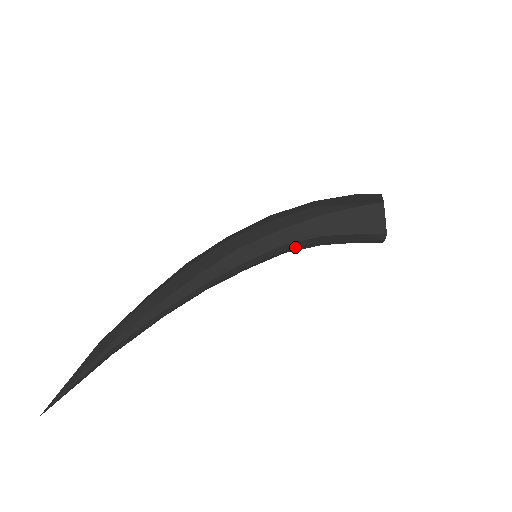
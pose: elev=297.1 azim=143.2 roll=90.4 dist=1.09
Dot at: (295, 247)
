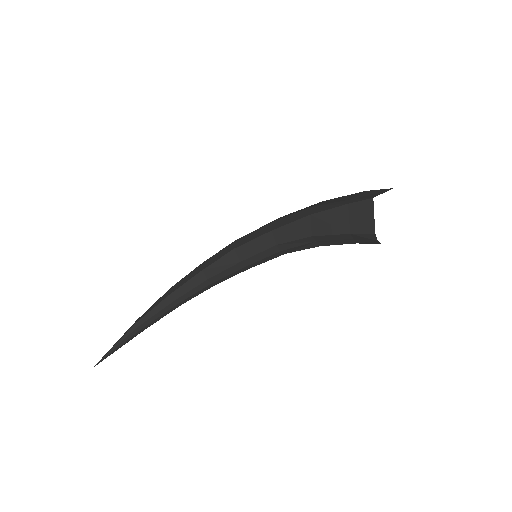
Dot at: (289, 248)
